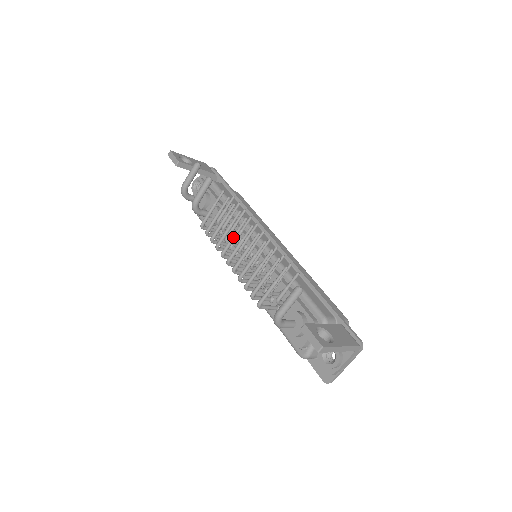
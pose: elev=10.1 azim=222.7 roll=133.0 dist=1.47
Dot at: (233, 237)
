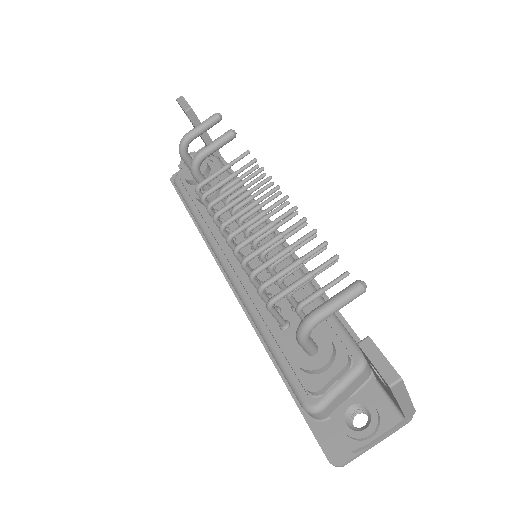
Dot at: (250, 205)
